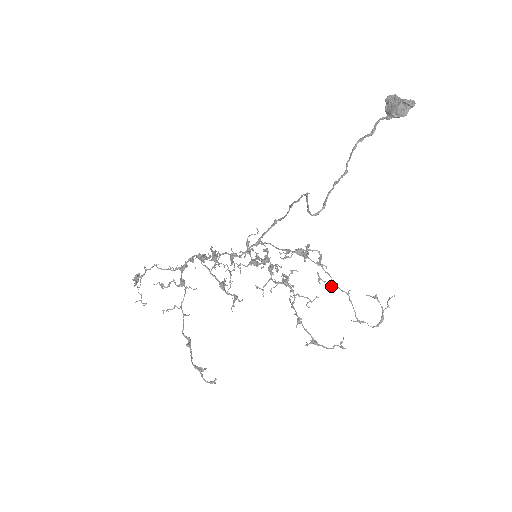
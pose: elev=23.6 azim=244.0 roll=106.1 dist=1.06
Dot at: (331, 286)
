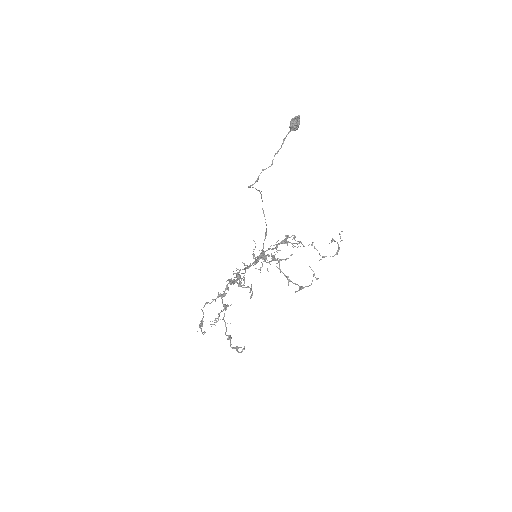
Dot at: occluded
